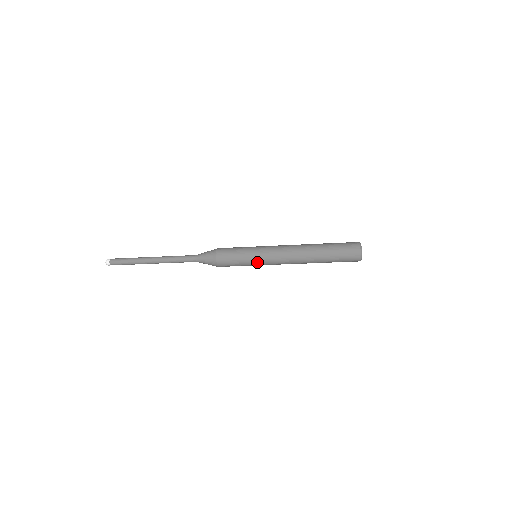
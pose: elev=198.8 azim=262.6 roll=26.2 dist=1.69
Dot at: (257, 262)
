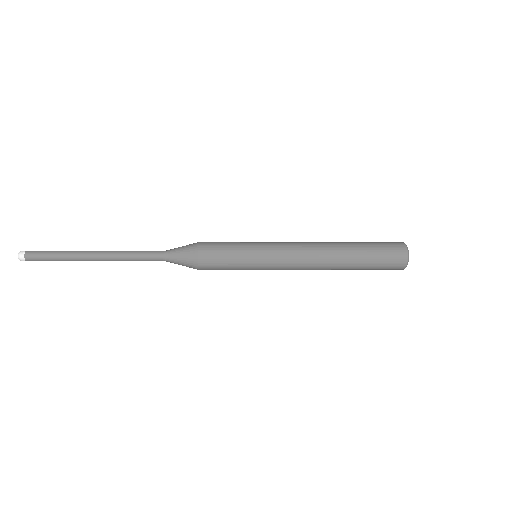
Dot at: (258, 269)
